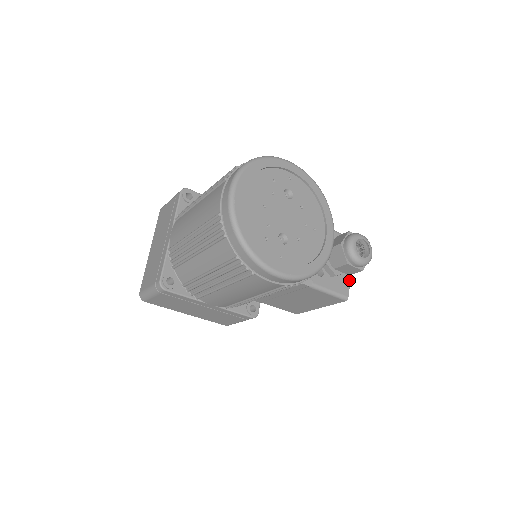
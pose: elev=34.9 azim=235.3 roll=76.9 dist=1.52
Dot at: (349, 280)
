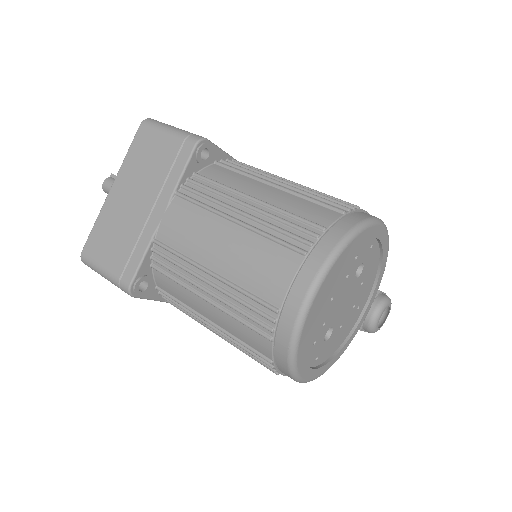
Dot at: occluded
